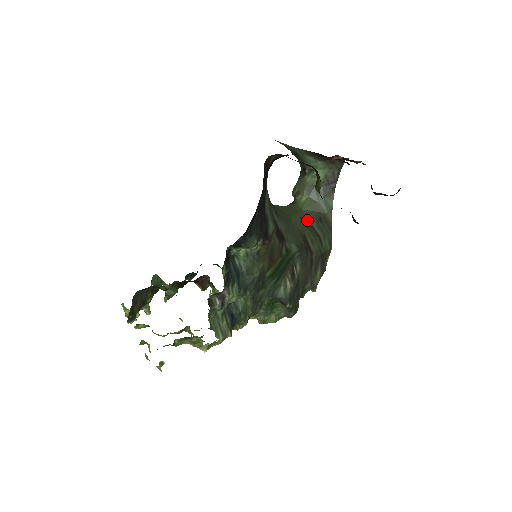
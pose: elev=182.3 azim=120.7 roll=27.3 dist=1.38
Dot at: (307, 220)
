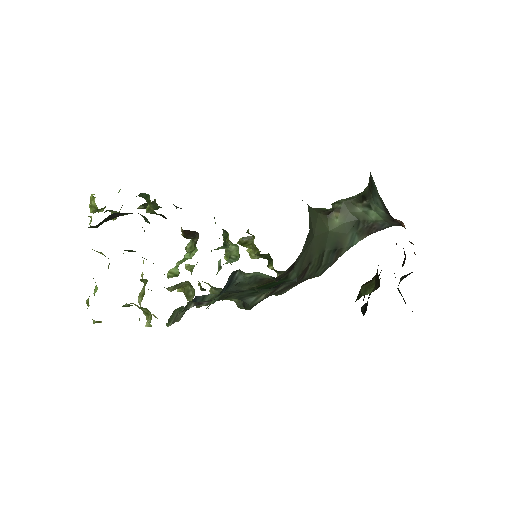
Dot at: (325, 244)
